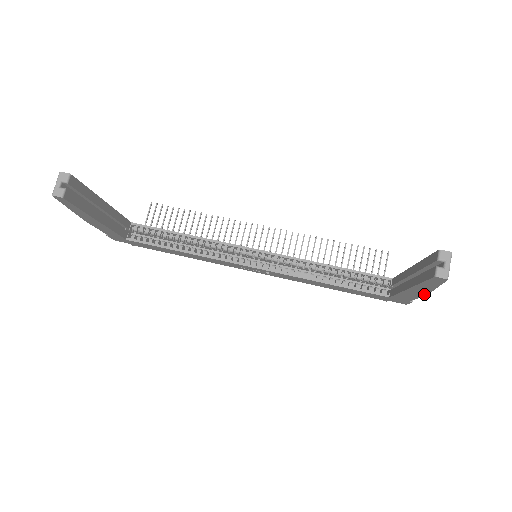
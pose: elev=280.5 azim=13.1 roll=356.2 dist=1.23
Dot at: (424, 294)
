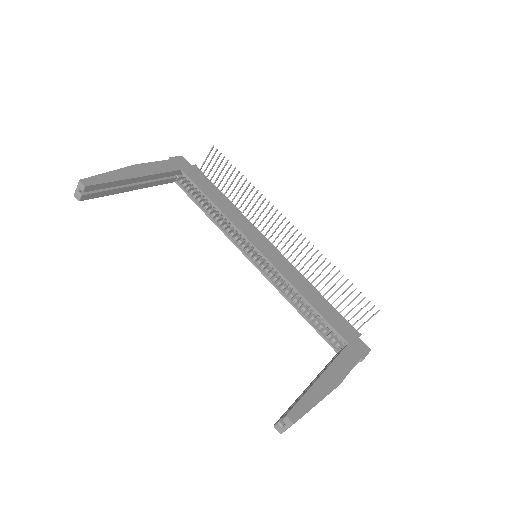
Dot at: occluded
